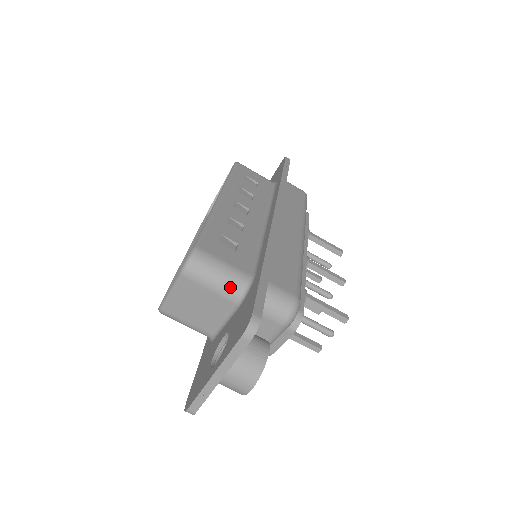
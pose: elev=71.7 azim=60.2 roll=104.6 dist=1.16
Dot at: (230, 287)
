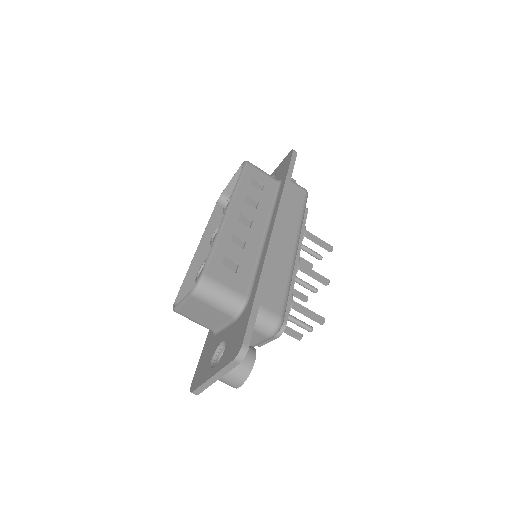
Dot at: (229, 307)
